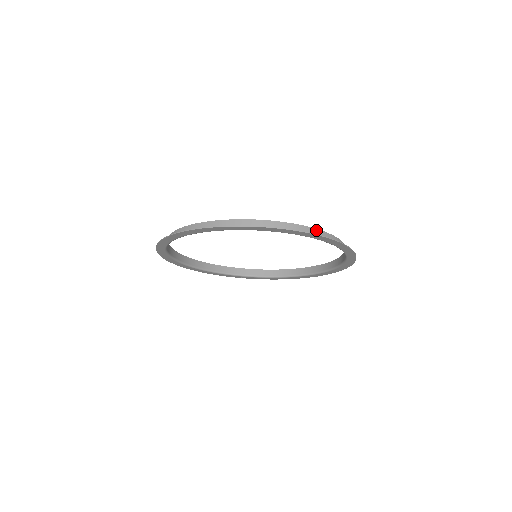
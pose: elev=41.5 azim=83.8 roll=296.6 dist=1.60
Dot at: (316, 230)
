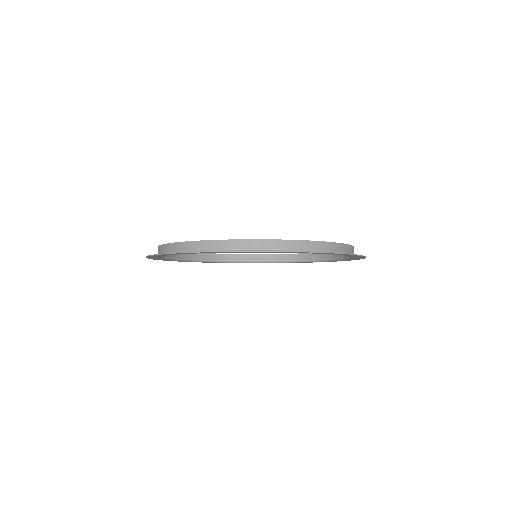
Dot at: (313, 242)
